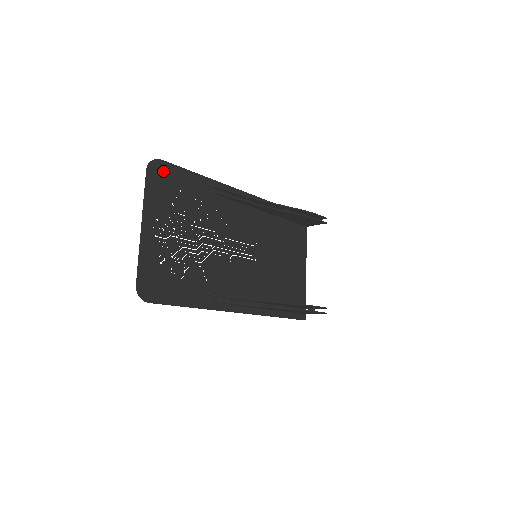
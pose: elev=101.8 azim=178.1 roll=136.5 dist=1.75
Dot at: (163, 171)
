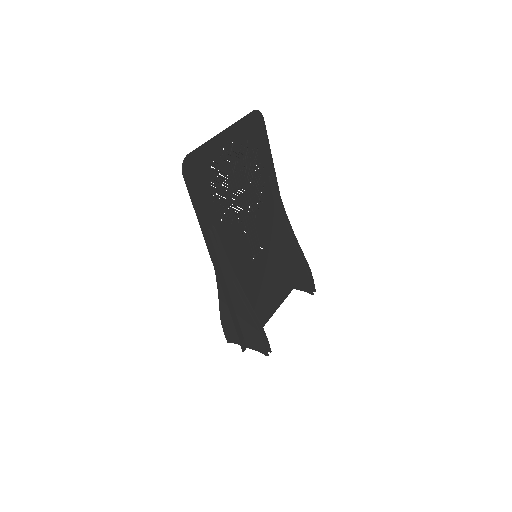
Dot at: (259, 125)
